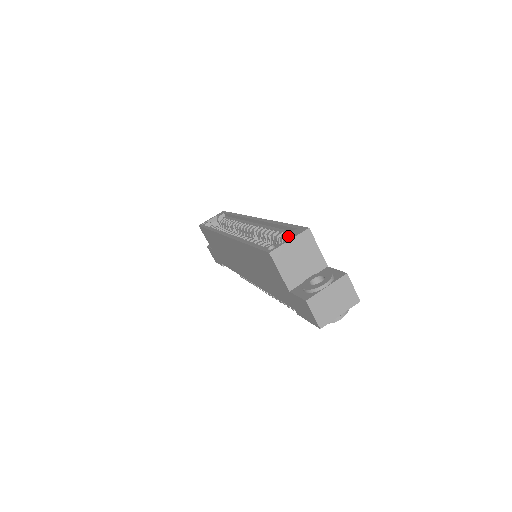
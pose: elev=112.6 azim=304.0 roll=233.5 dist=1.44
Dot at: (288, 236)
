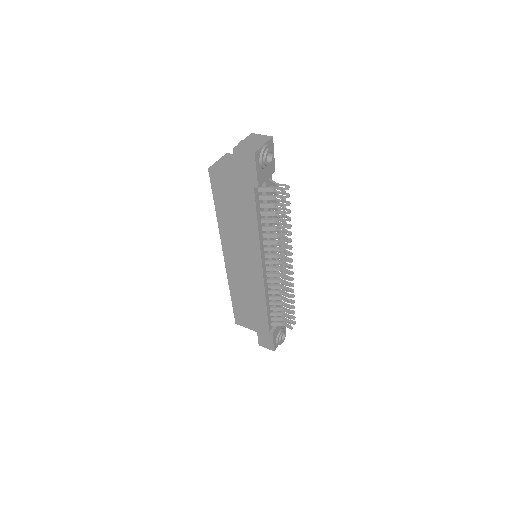
Dot at: occluded
